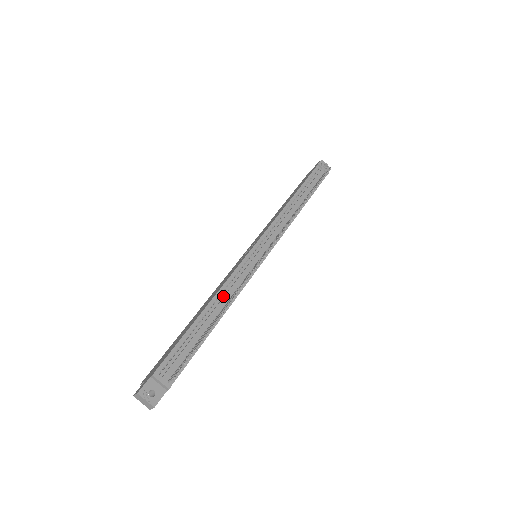
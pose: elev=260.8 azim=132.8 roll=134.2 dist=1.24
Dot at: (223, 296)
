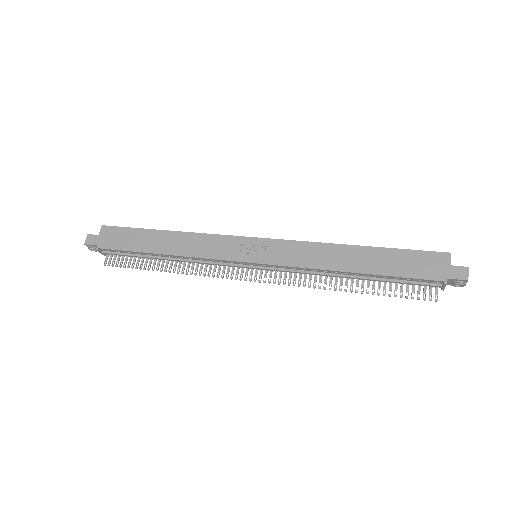
Dot at: (185, 259)
